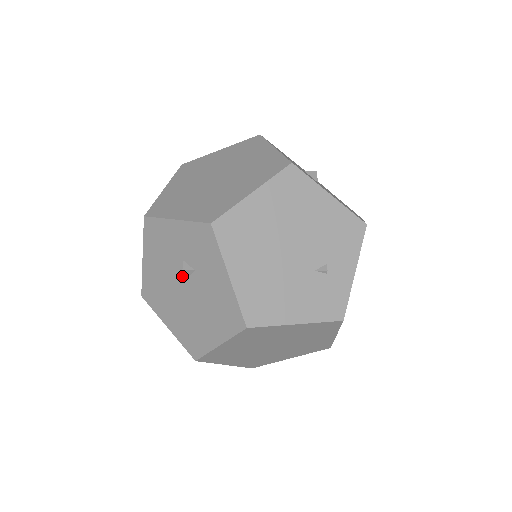
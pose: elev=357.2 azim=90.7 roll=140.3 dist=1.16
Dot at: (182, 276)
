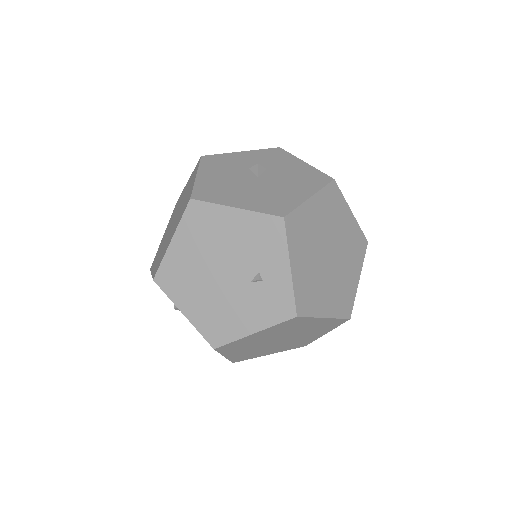
Dot at: occluded
